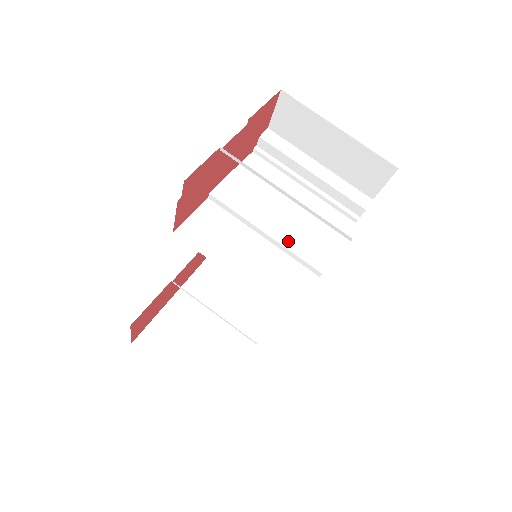
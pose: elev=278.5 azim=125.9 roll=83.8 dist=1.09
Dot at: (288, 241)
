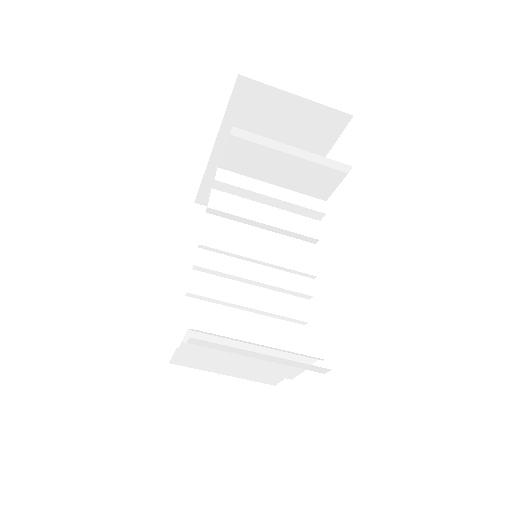
Dot at: (256, 370)
